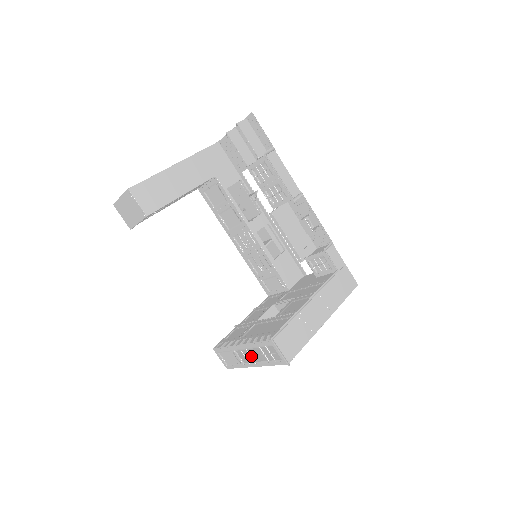
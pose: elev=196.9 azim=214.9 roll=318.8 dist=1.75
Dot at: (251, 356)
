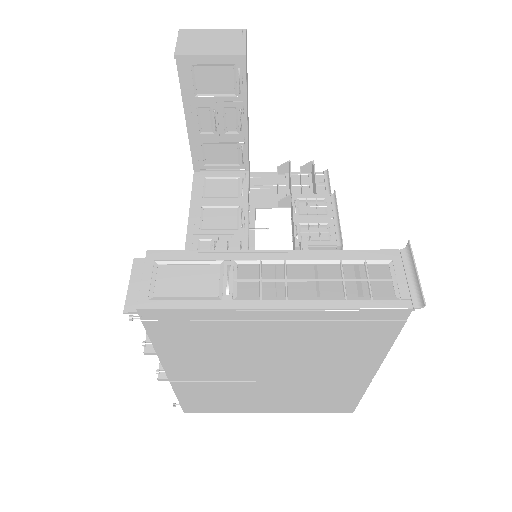
Dot at: (287, 281)
